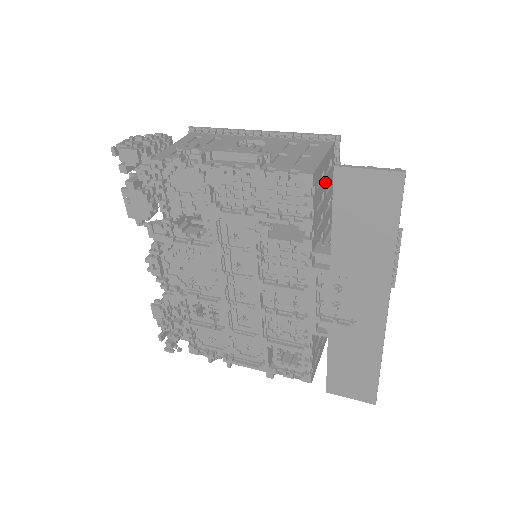
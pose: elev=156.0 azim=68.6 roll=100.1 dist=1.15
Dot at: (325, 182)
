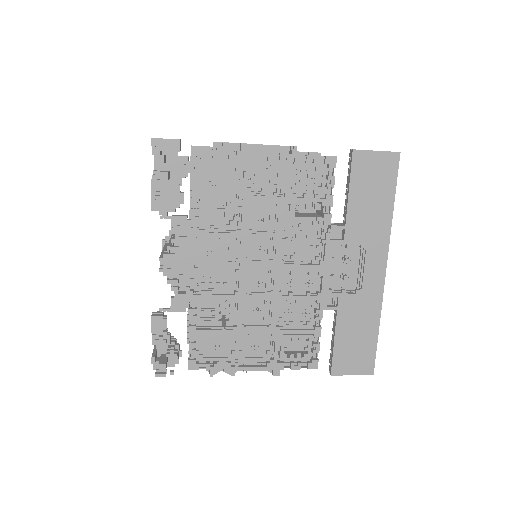
Dot at: occluded
